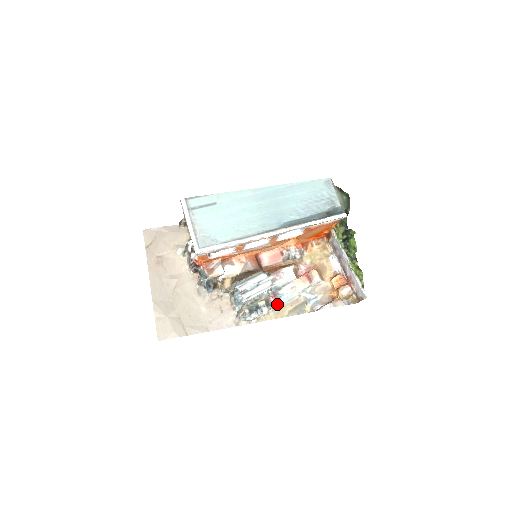
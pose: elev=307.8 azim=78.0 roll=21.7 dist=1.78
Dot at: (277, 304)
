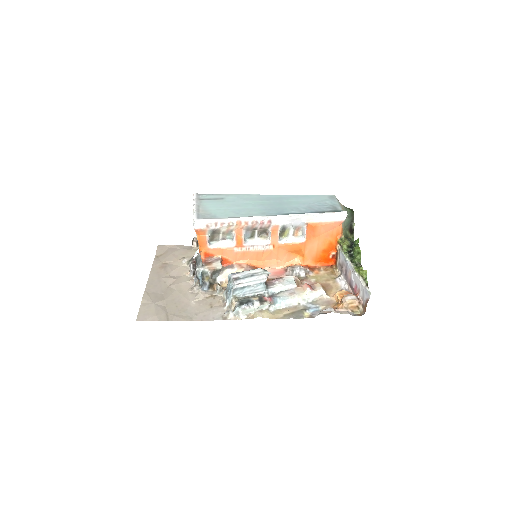
Dot at: (272, 303)
